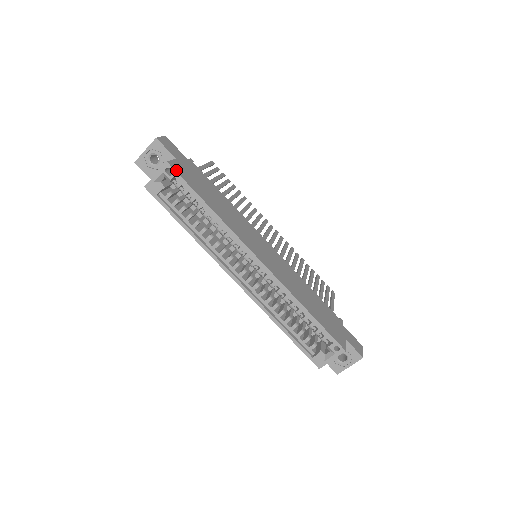
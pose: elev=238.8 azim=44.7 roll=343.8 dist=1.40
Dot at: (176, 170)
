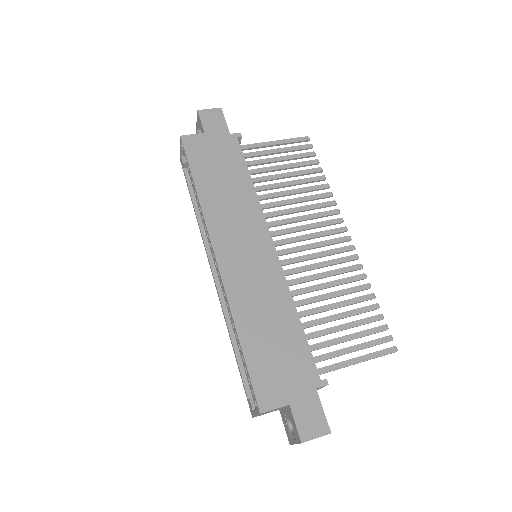
Dot at: (186, 145)
